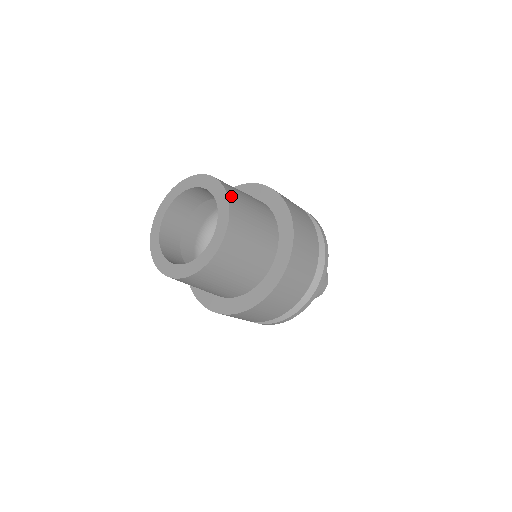
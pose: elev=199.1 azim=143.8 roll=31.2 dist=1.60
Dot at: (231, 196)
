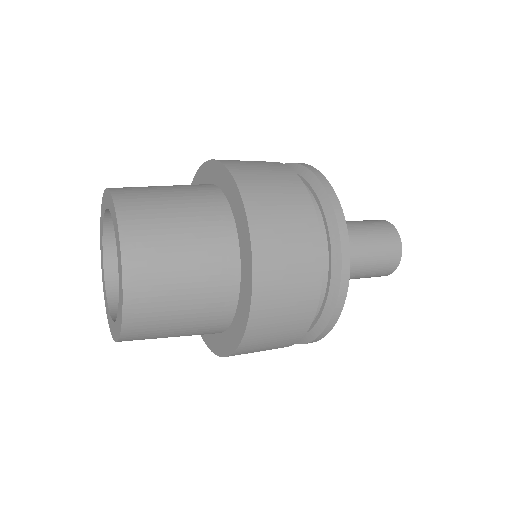
Dot at: (126, 217)
